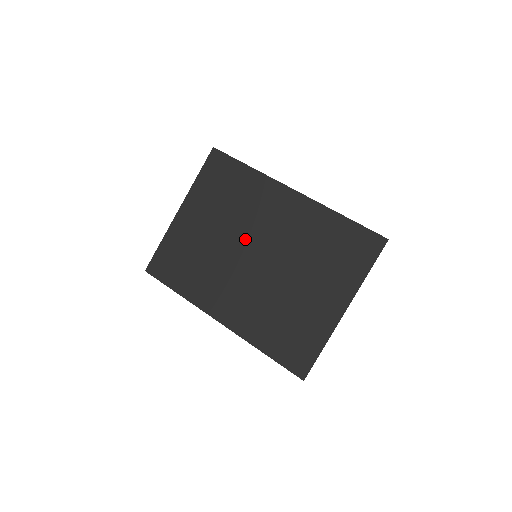
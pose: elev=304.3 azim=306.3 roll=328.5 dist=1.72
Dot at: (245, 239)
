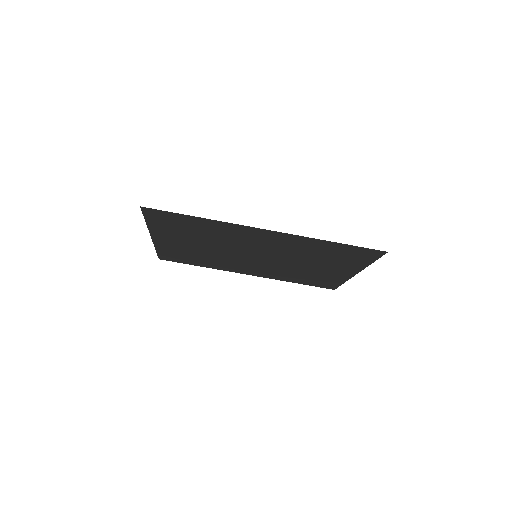
Dot at: (237, 250)
